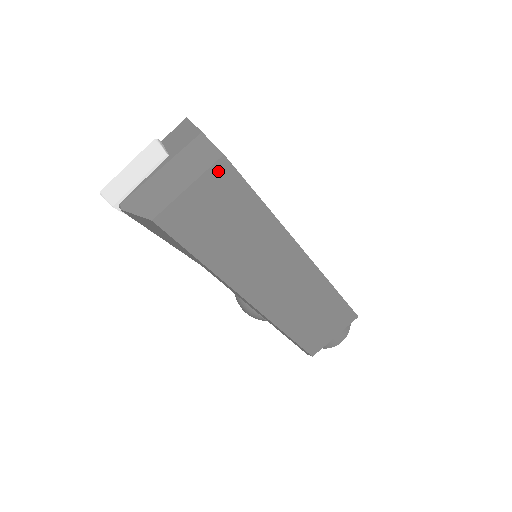
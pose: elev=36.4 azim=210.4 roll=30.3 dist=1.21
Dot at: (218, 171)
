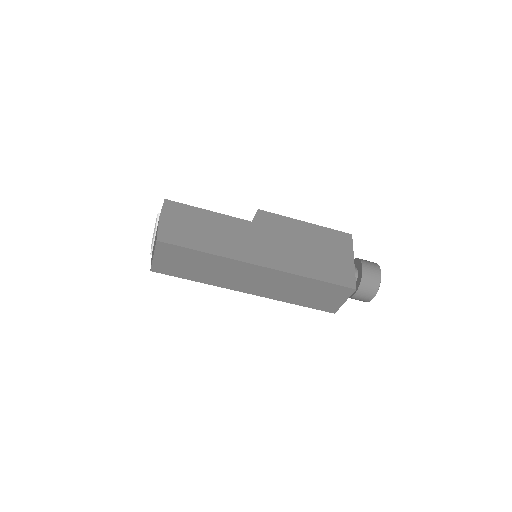
Dot at: (161, 247)
